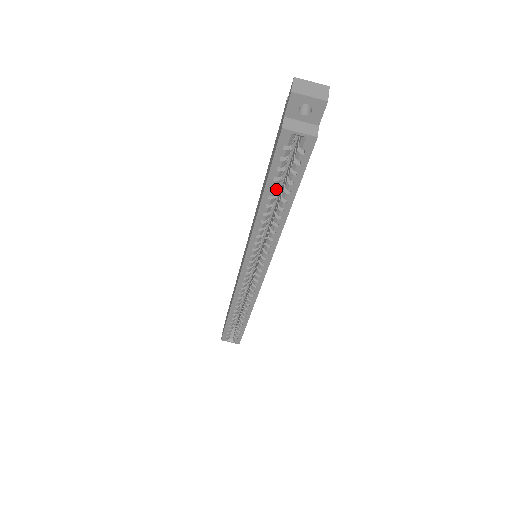
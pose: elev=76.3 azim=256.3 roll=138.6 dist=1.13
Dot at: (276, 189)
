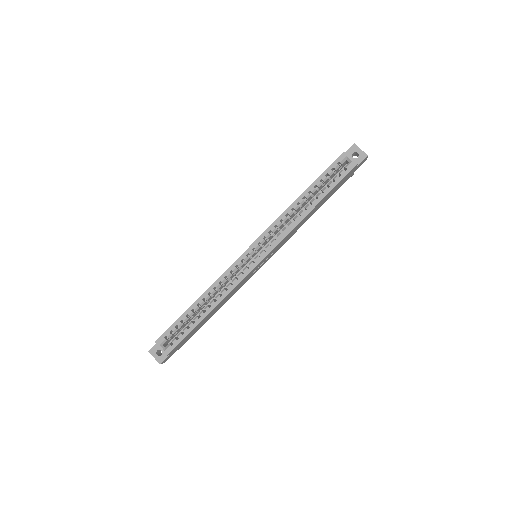
Dot at: (316, 189)
